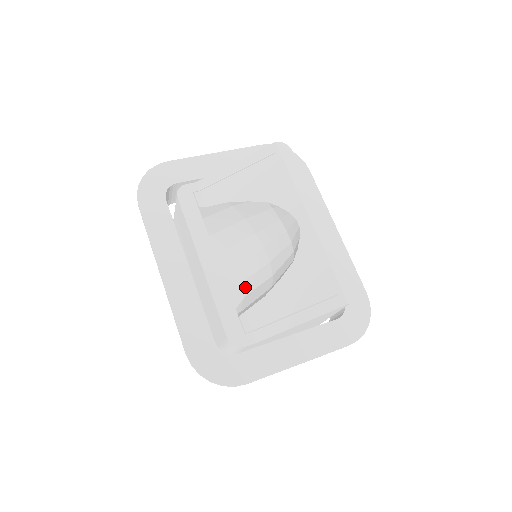
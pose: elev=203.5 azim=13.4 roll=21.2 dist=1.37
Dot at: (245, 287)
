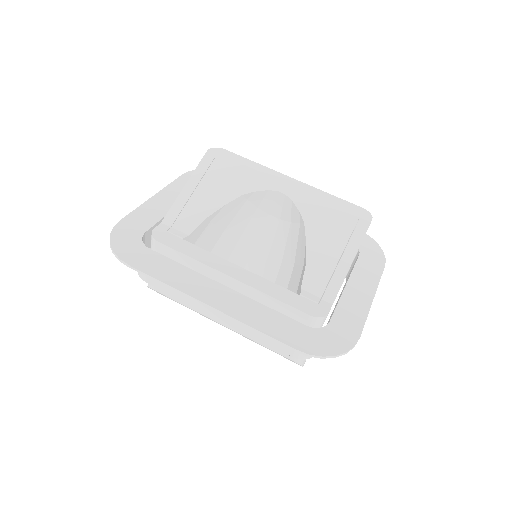
Dot at: occluded
